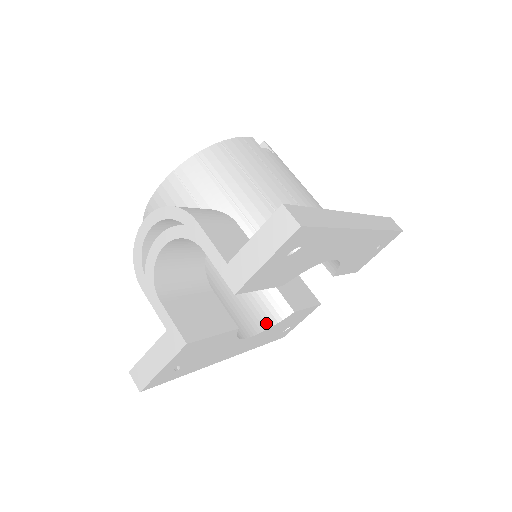
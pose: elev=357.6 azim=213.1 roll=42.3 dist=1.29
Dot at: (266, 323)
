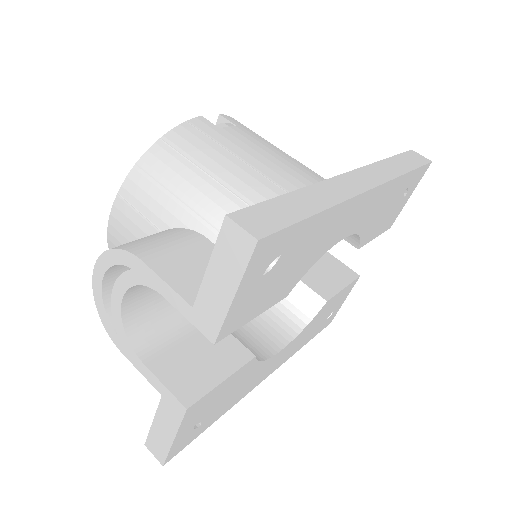
Dot at: (297, 325)
